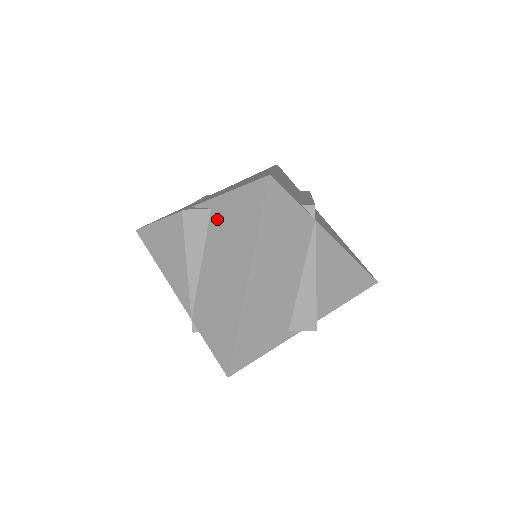
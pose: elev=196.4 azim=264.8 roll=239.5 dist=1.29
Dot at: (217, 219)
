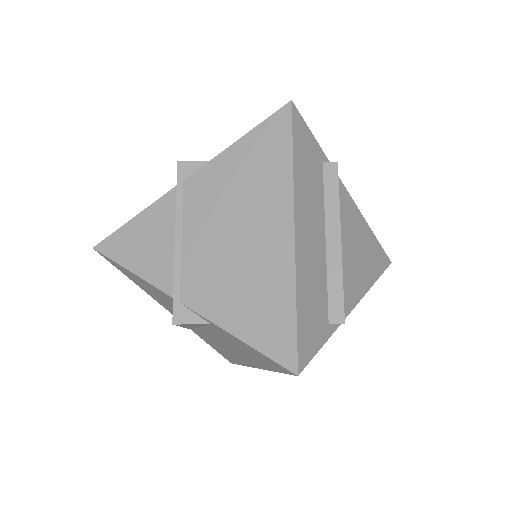
Dot at: (220, 333)
